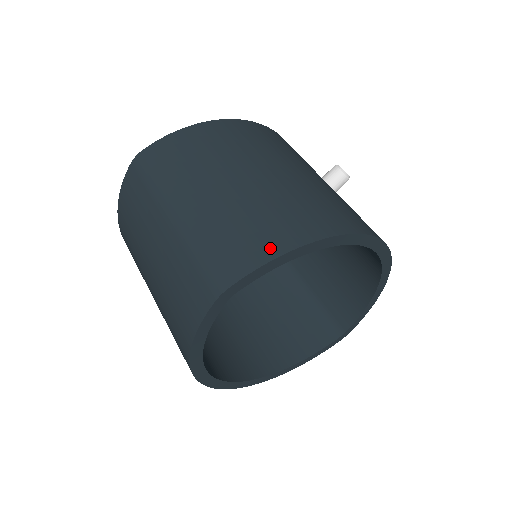
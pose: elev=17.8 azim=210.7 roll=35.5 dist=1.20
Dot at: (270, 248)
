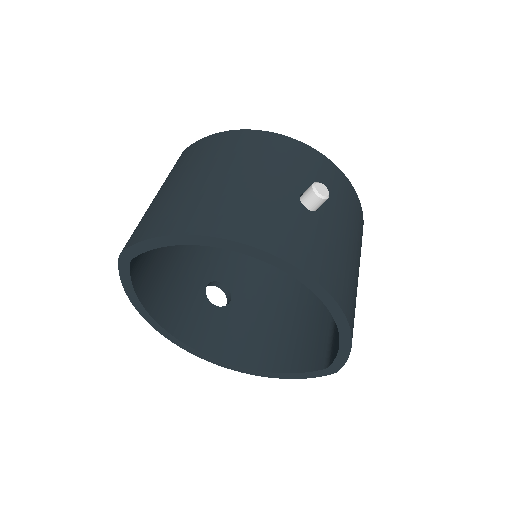
Dot at: (156, 230)
